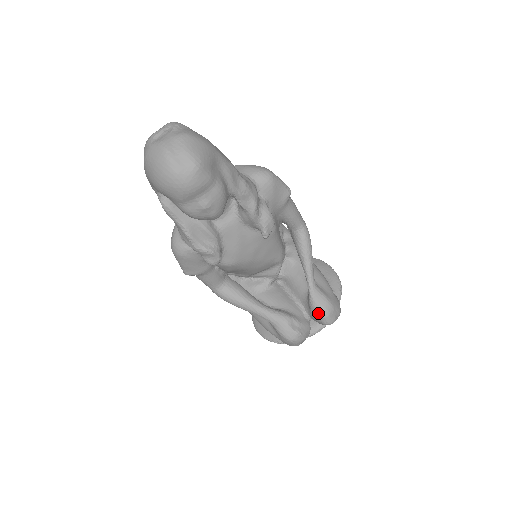
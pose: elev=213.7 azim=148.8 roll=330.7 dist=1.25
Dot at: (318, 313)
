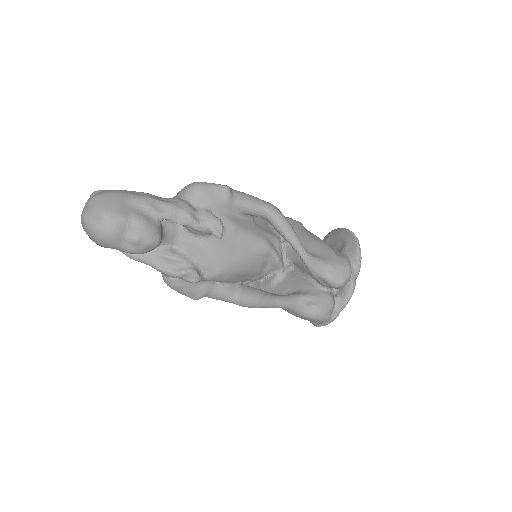
Dot at: (322, 280)
